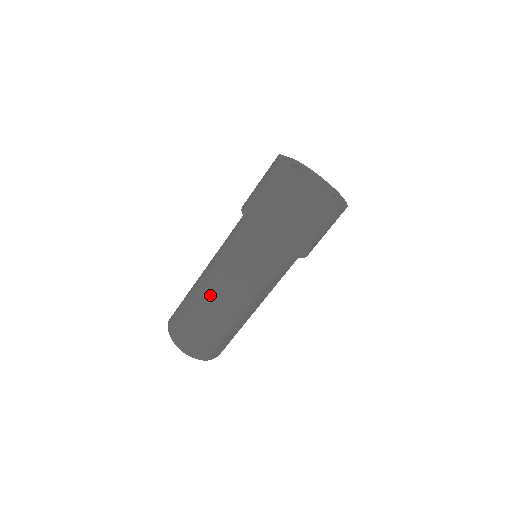
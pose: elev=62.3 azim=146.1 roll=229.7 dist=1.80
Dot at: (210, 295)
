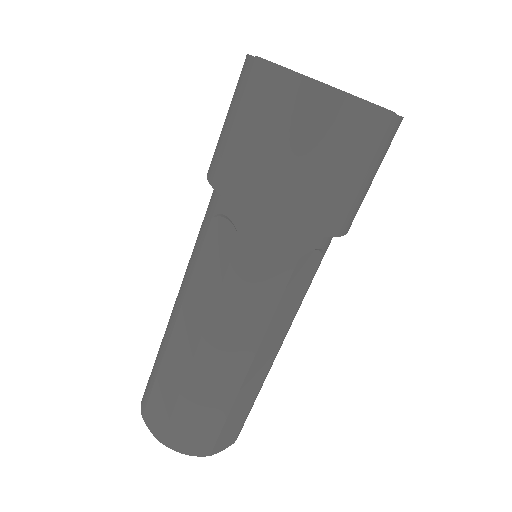
Dot at: (185, 339)
